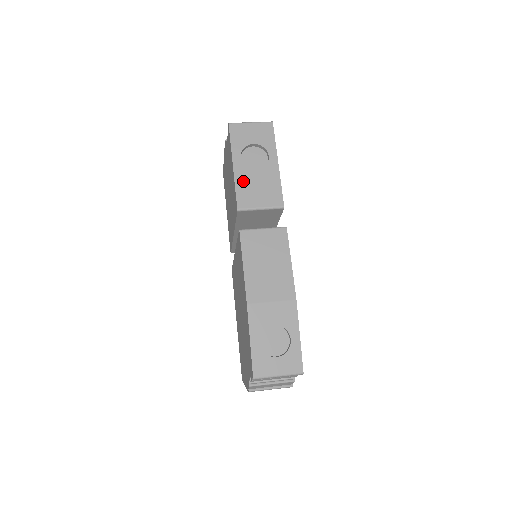
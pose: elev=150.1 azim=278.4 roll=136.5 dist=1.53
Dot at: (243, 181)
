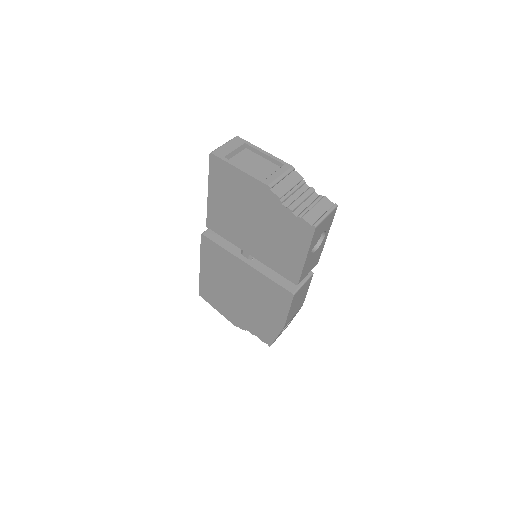
Dot at: (307, 265)
